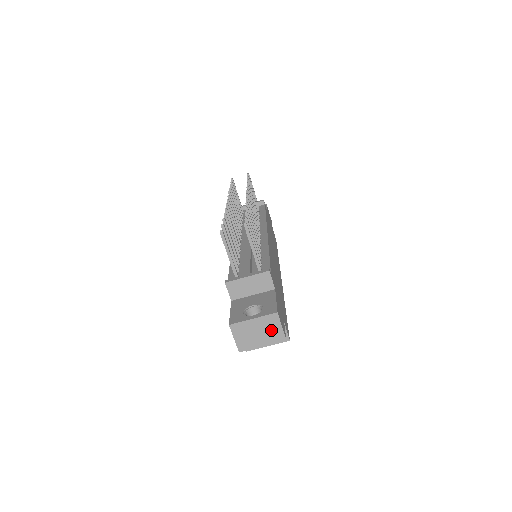
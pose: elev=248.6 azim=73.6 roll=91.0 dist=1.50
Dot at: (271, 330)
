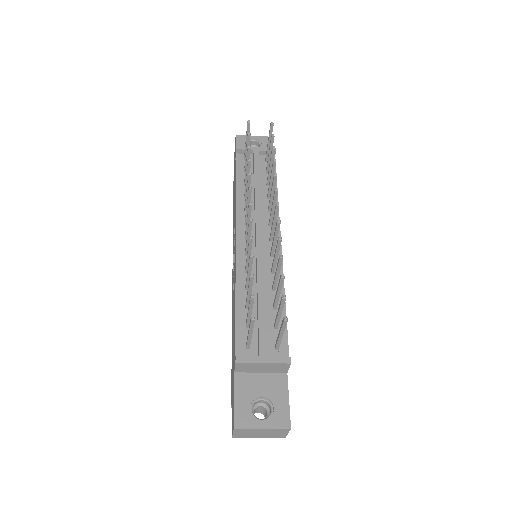
Dot at: (275, 434)
